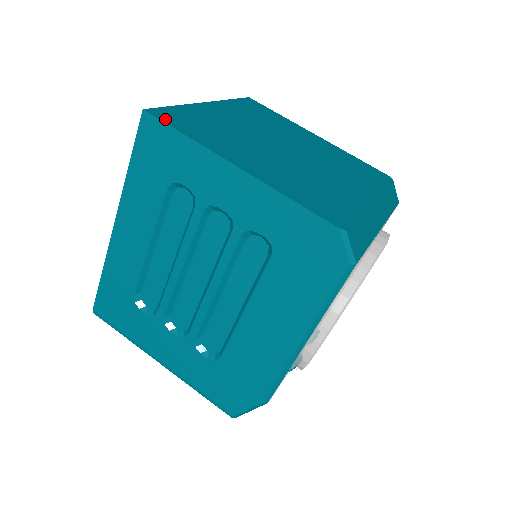
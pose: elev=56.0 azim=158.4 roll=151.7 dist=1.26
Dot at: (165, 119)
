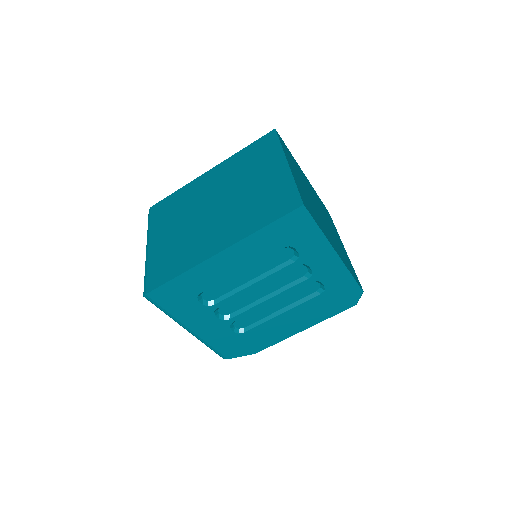
Dot at: (310, 212)
